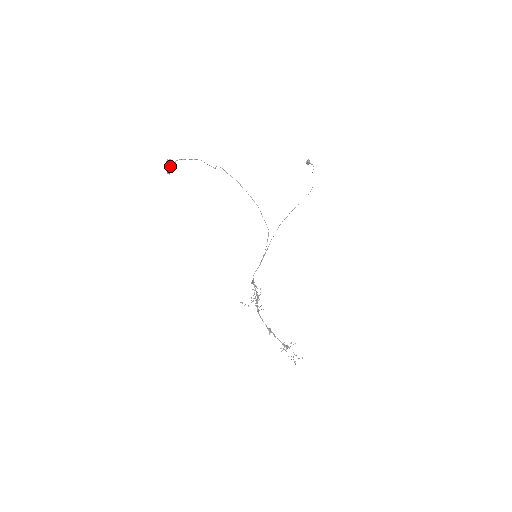
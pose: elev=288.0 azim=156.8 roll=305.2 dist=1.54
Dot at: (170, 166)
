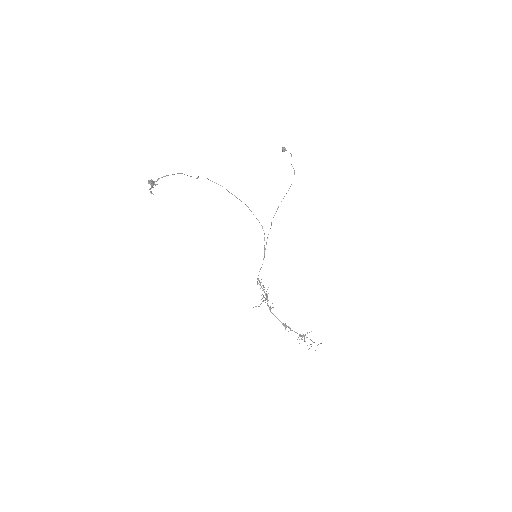
Dot at: (152, 186)
